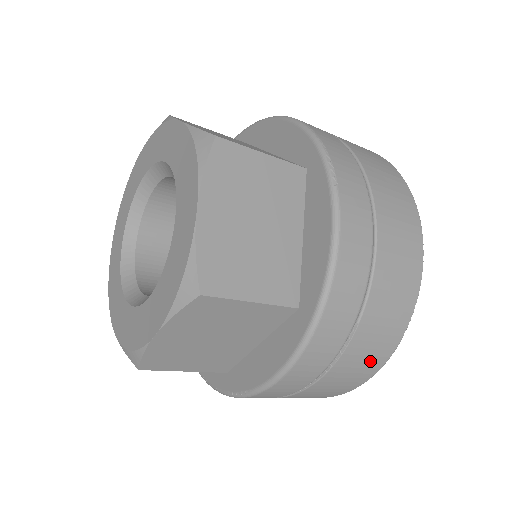
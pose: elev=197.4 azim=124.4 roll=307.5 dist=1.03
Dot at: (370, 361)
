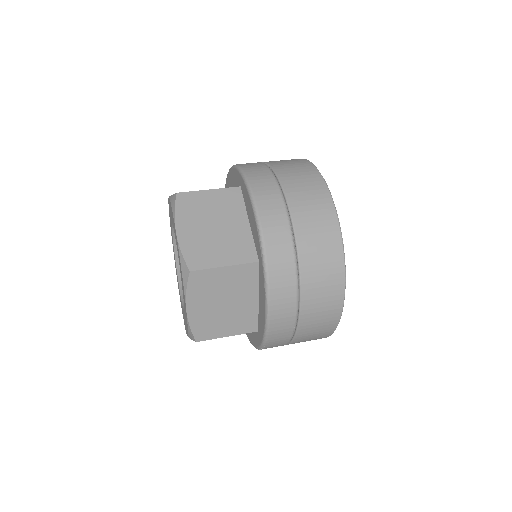
Dot at: occluded
